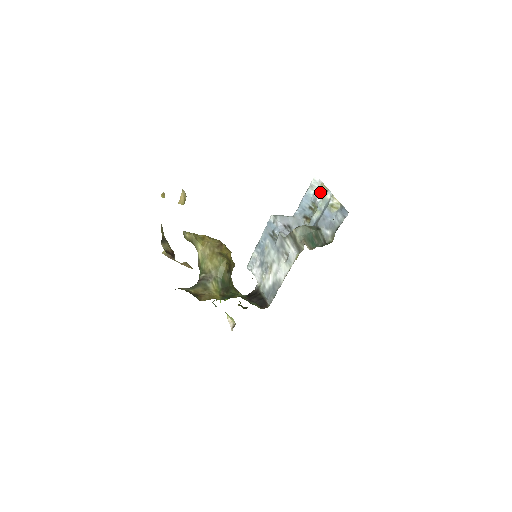
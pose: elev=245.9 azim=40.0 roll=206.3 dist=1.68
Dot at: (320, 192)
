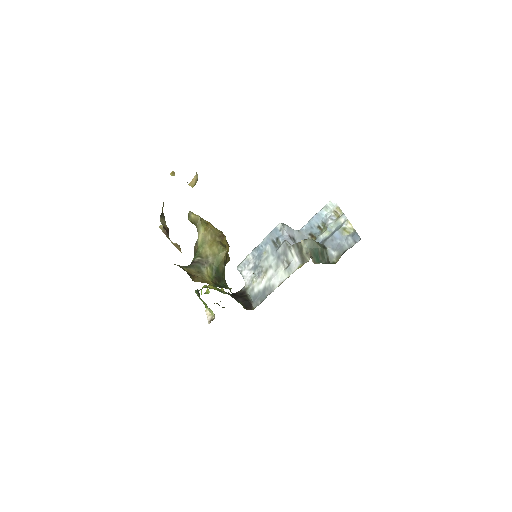
Dot at: (334, 214)
